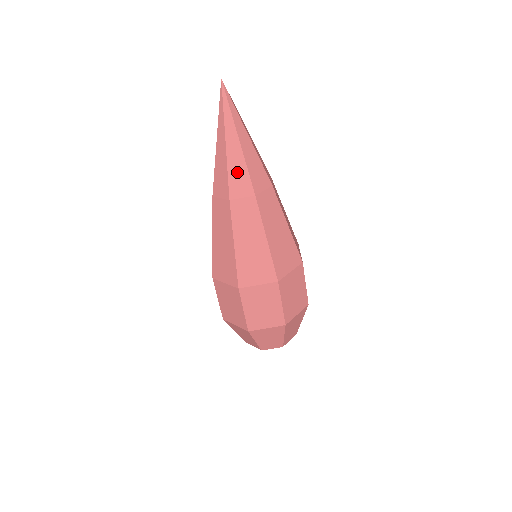
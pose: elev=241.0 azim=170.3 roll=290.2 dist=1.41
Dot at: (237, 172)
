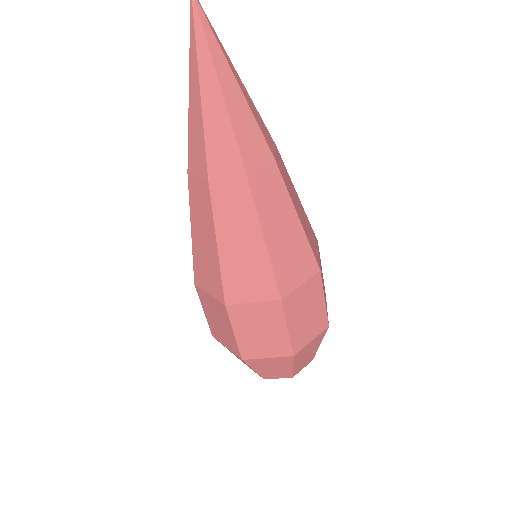
Dot at: (245, 130)
